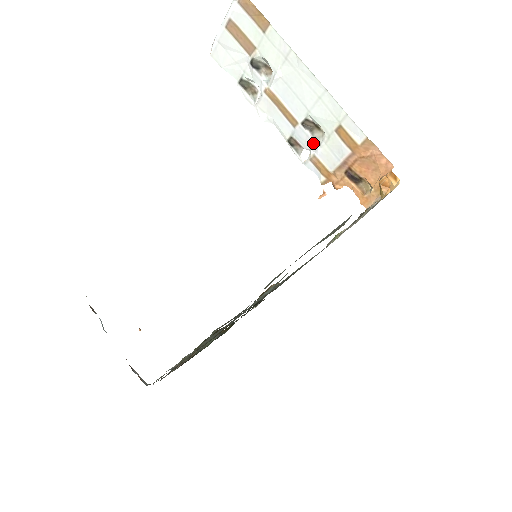
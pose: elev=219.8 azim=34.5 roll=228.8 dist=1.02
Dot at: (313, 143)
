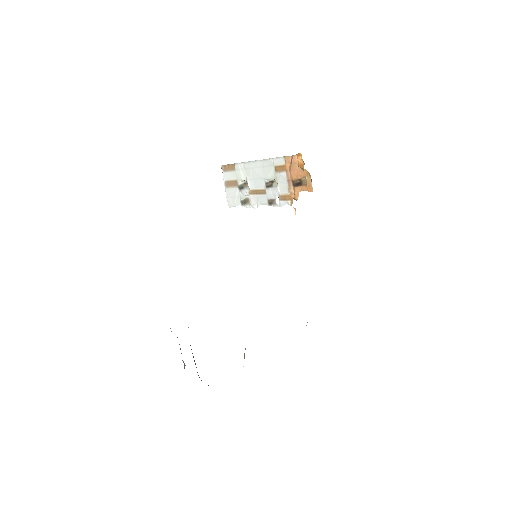
Dot at: (275, 190)
